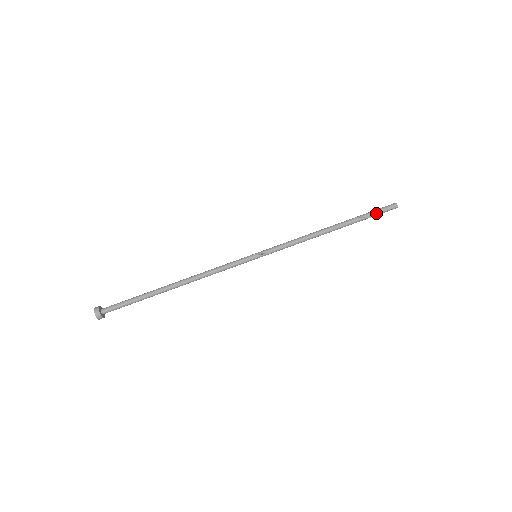
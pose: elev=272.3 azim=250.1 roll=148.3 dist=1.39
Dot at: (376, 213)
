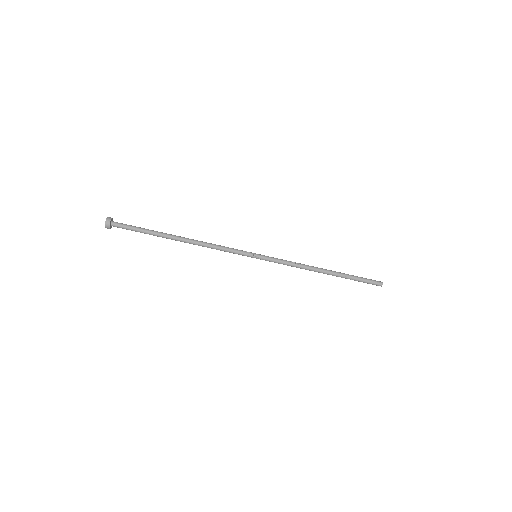
Dot at: (363, 282)
